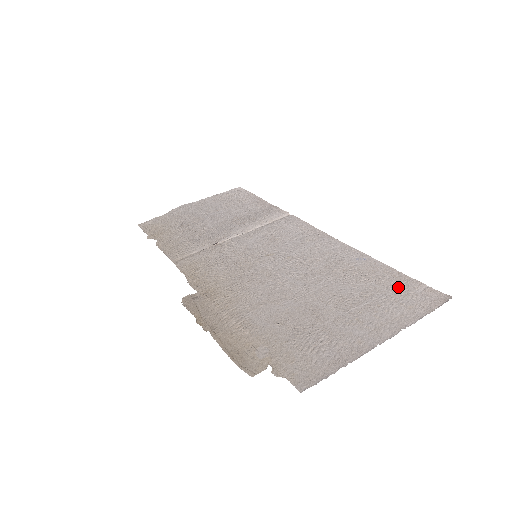
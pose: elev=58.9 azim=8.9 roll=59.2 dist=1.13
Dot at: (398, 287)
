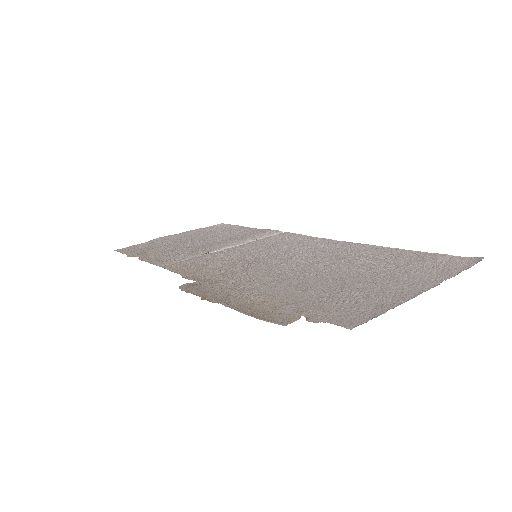
Dot at: (422, 259)
